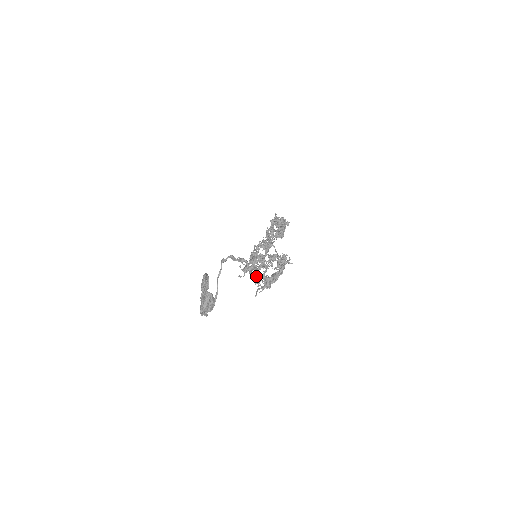
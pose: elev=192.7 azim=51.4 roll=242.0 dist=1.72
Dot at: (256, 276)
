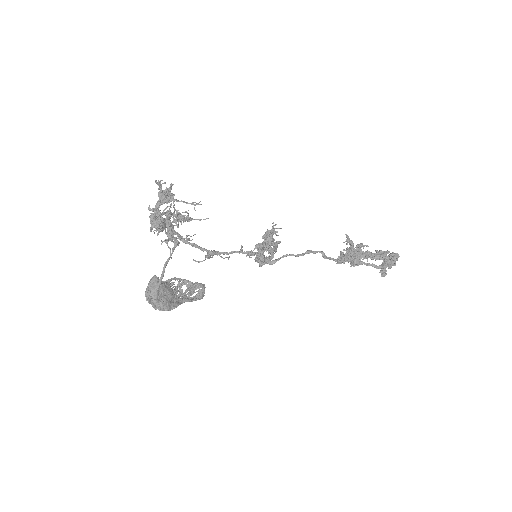
Dot at: occluded
